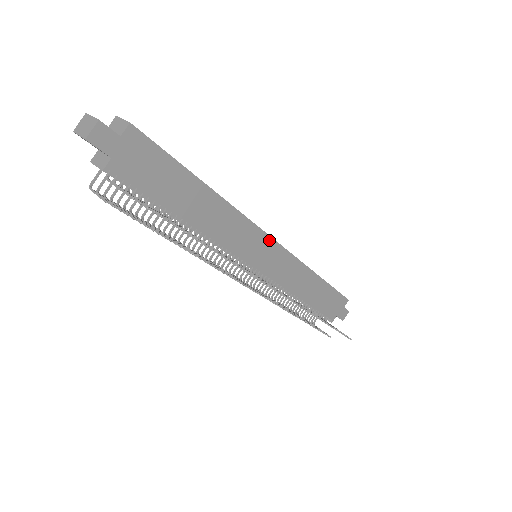
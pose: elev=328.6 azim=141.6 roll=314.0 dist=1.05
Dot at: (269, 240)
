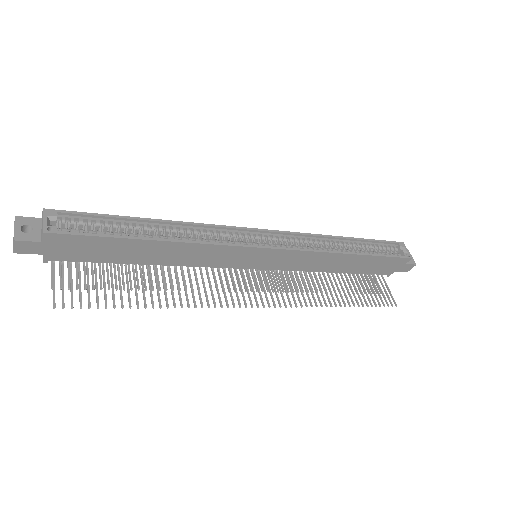
Dot at: (261, 250)
